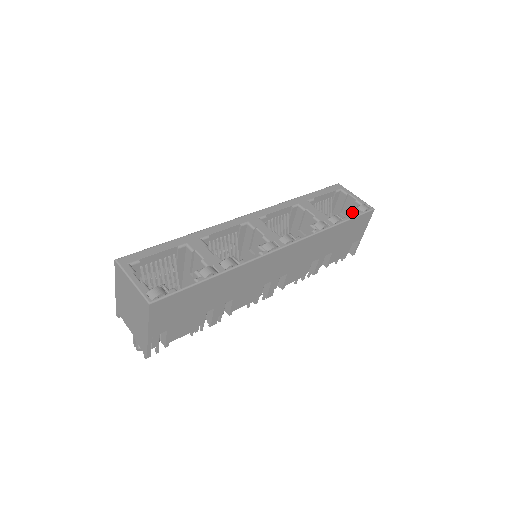
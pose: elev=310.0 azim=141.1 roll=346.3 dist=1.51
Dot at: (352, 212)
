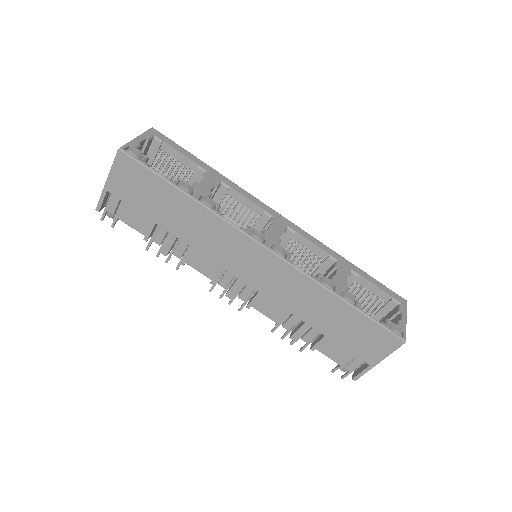
Dot at: occluded
